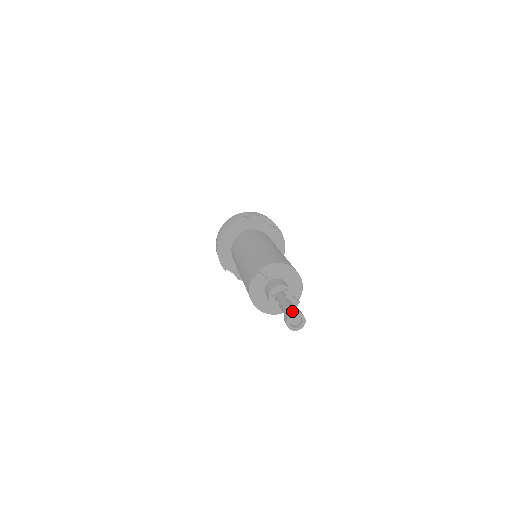
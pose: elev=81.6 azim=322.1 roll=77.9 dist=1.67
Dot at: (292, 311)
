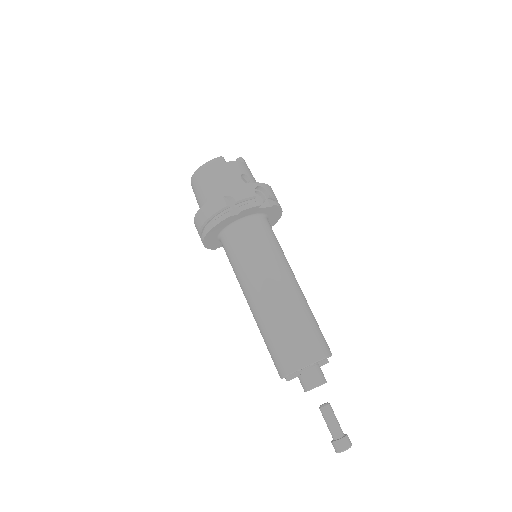
Dot at: (341, 447)
